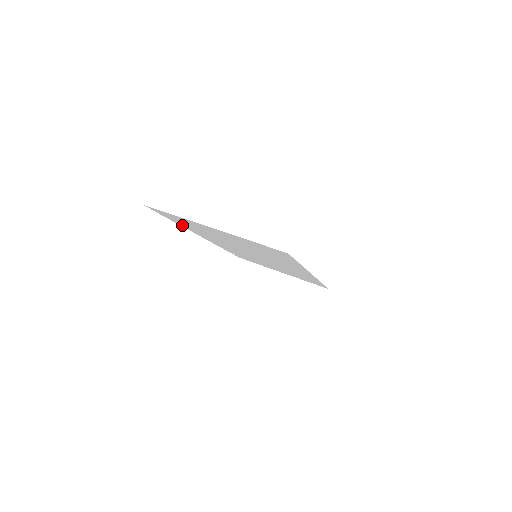
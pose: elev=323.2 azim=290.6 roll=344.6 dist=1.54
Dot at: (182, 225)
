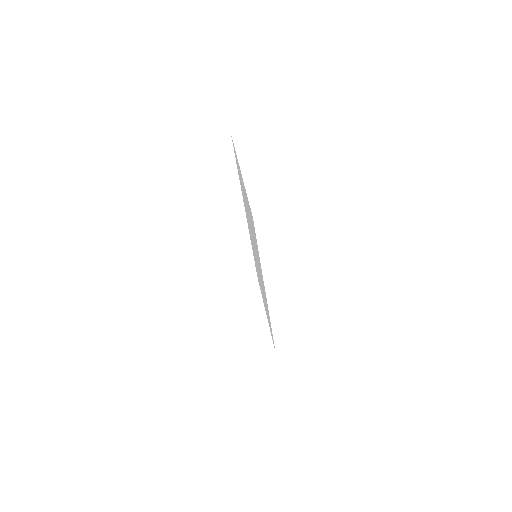
Dot at: occluded
